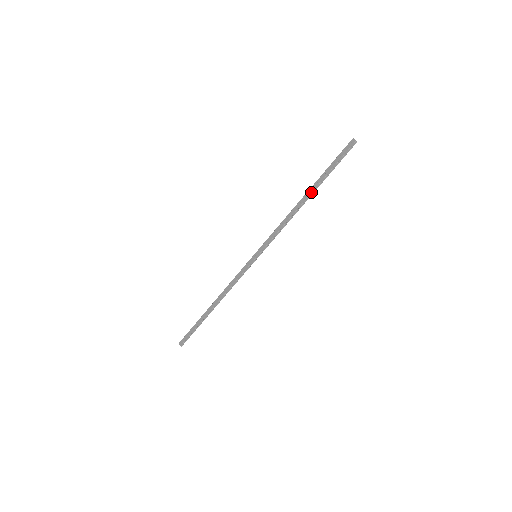
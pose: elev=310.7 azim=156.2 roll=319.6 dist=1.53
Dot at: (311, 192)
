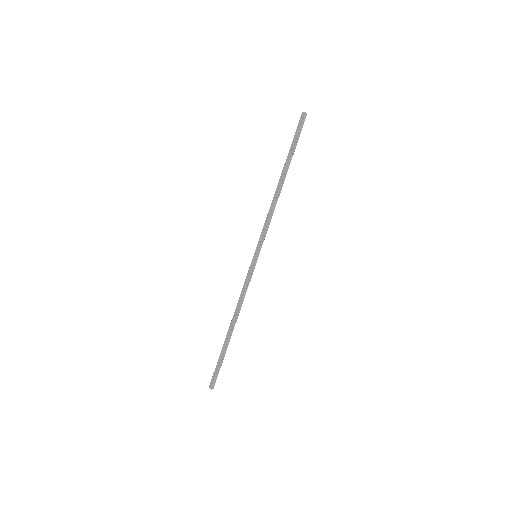
Dot at: (285, 172)
